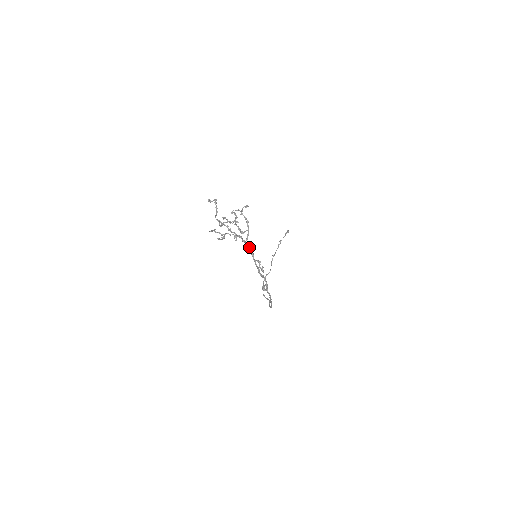
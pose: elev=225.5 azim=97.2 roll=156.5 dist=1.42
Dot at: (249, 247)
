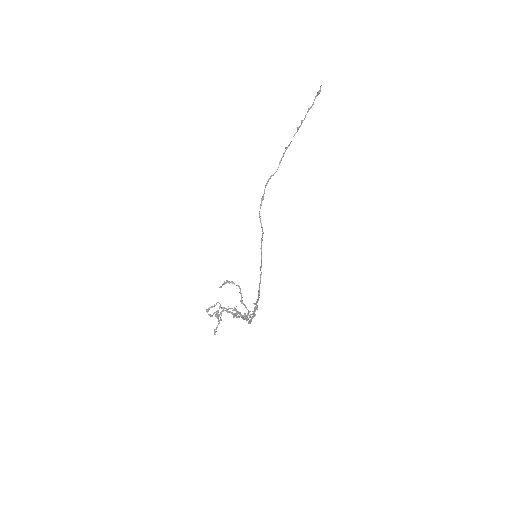
Dot at: occluded
